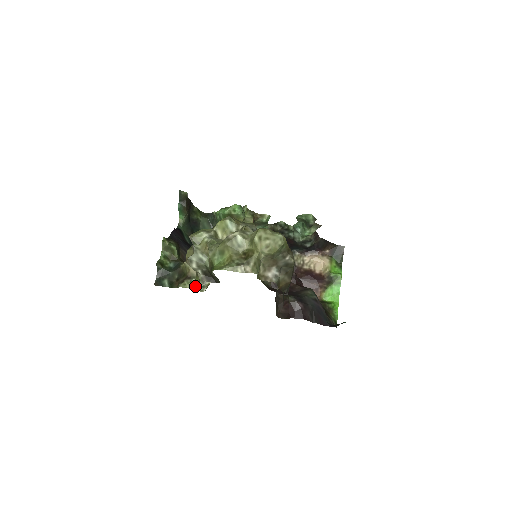
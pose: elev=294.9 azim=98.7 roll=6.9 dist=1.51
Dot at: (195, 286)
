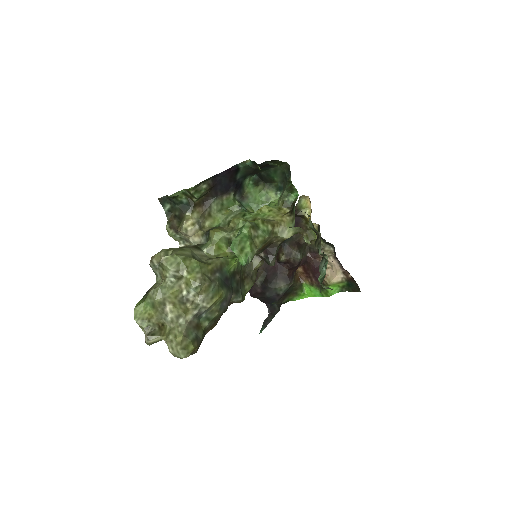
Dot at: (176, 238)
